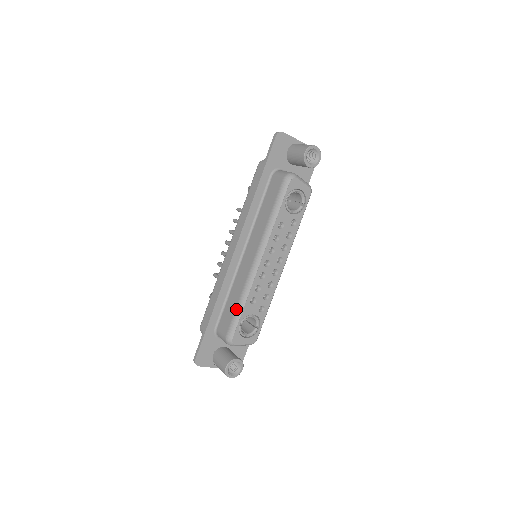
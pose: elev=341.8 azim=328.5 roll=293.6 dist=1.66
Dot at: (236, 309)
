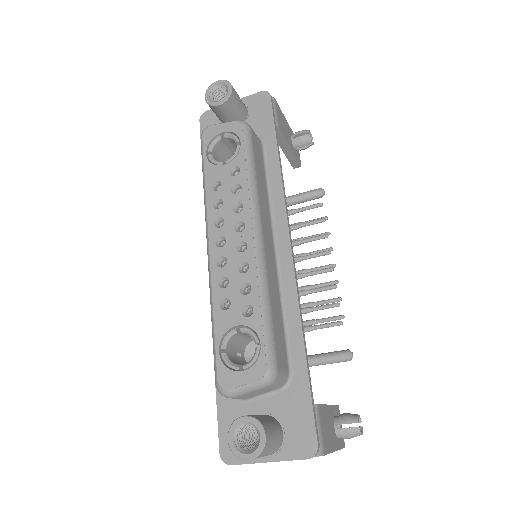
Dot at: (212, 332)
